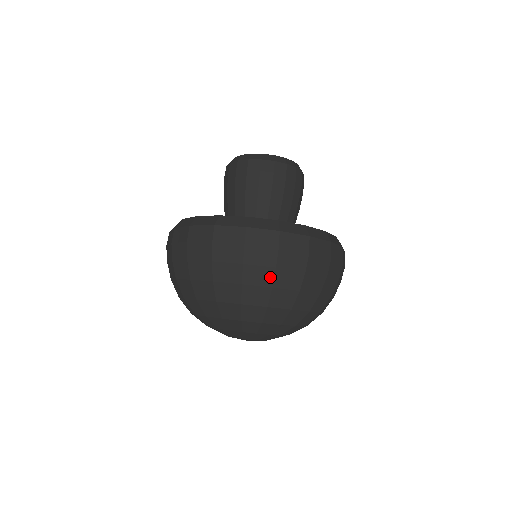
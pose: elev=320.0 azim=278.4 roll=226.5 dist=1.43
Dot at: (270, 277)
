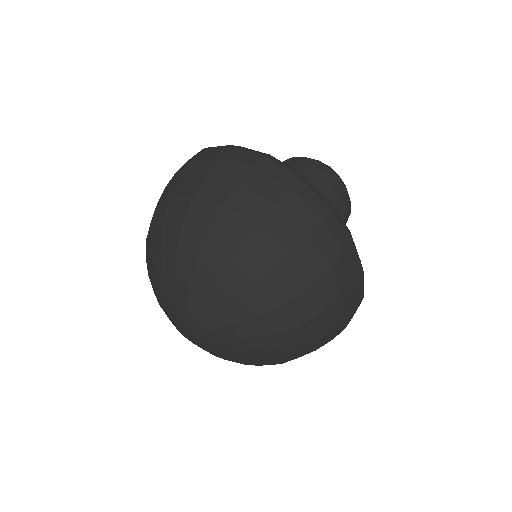
Dot at: (197, 184)
